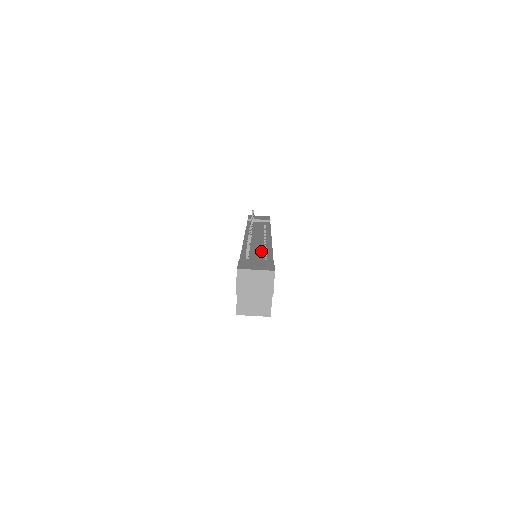
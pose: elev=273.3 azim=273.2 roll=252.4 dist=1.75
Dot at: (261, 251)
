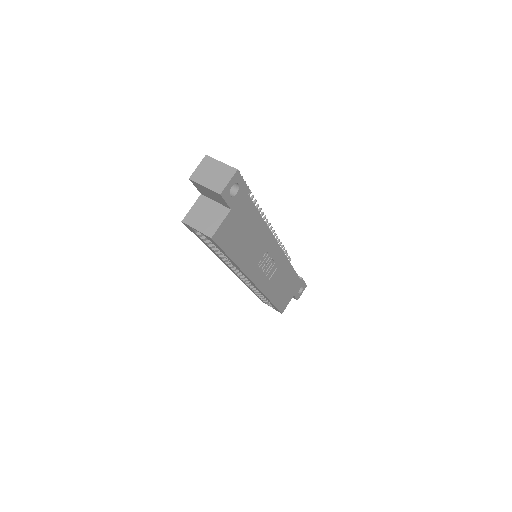
Dot at: occluded
